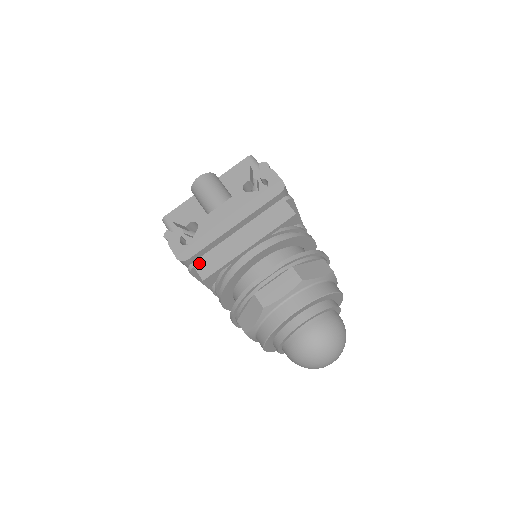
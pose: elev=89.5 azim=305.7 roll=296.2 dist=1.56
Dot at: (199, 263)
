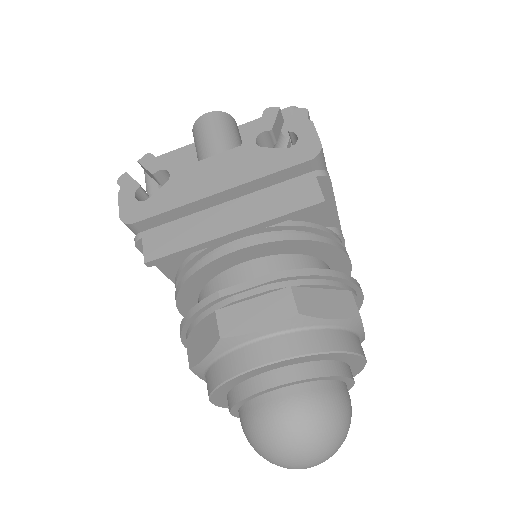
Dot at: (151, 235)
